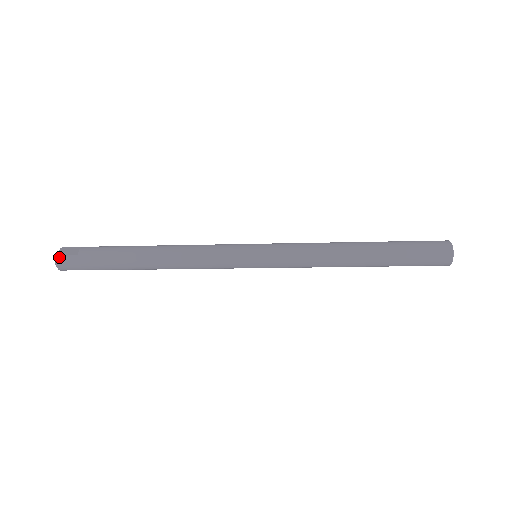
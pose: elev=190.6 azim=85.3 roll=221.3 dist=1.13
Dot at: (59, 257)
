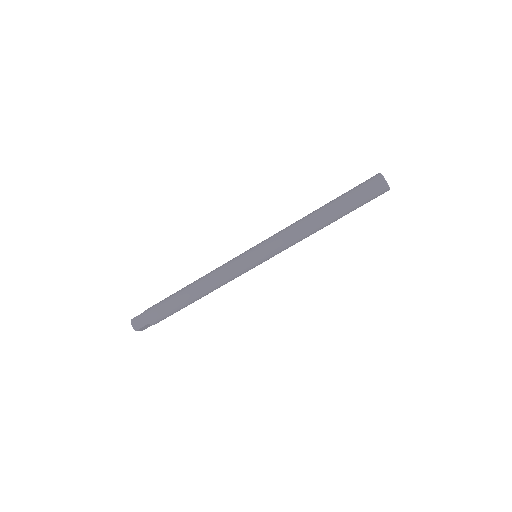
Dot at: (133, 319)
